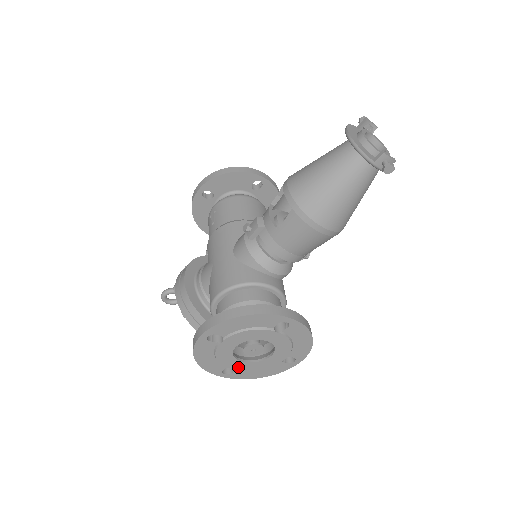
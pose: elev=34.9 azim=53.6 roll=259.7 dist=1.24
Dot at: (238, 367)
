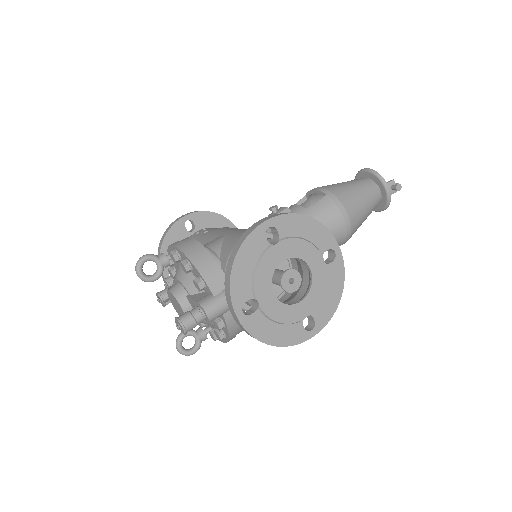
Dot at: (264, 303)
